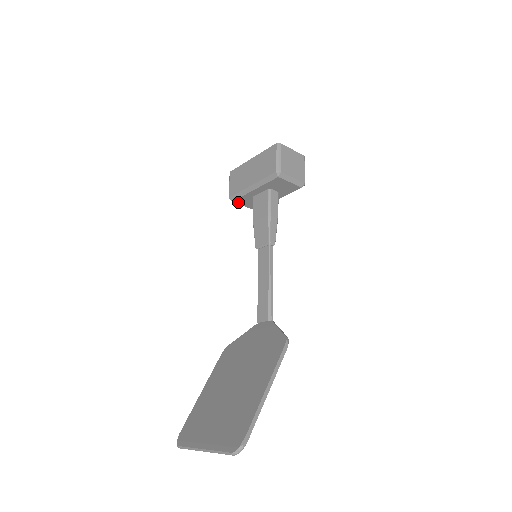
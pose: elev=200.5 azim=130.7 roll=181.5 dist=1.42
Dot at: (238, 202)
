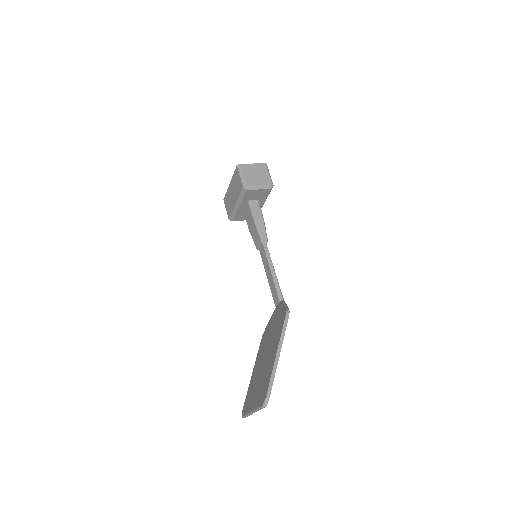
Dot at: (237, 220)
